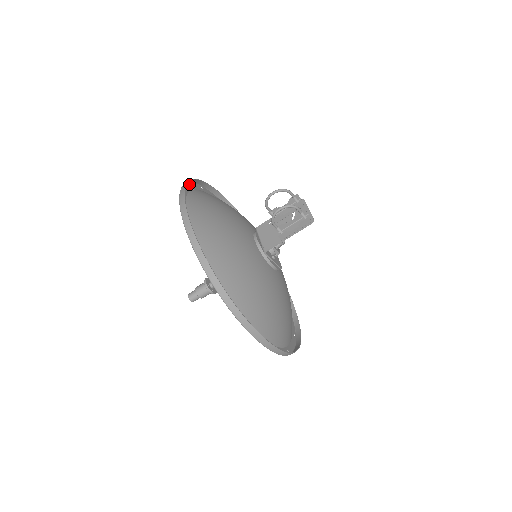
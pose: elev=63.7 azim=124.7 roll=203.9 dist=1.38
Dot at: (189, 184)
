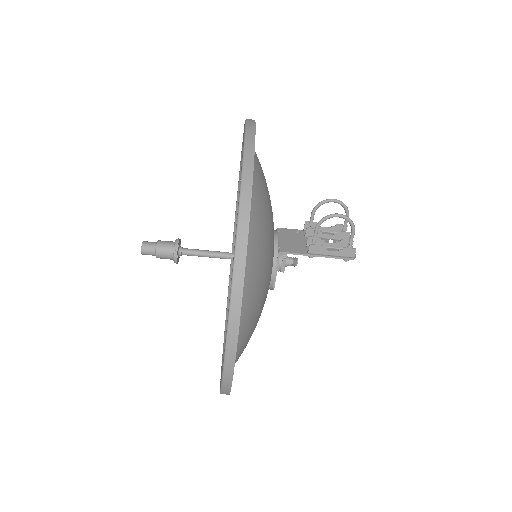
Dot at: occluded
